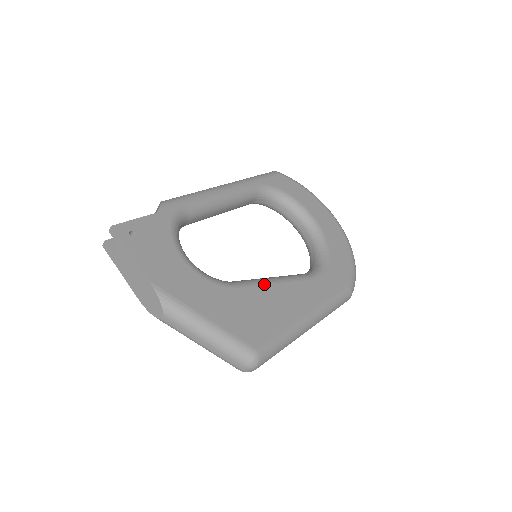
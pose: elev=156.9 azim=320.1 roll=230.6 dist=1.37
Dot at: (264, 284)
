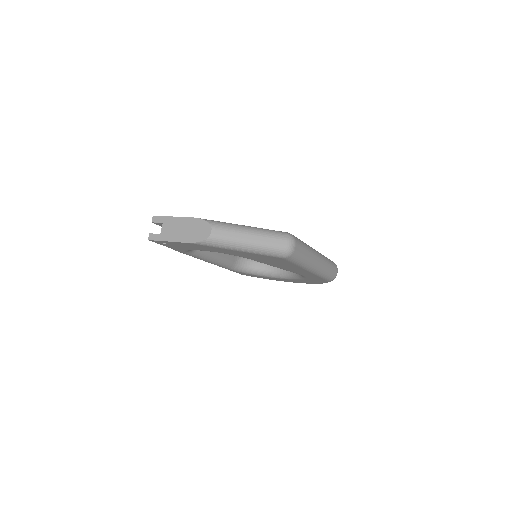
Dot at: occluded
